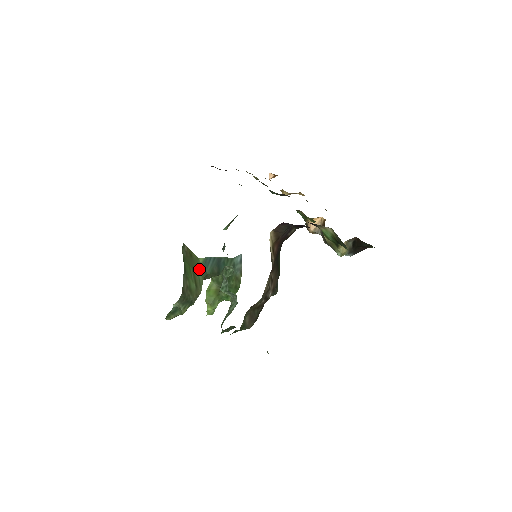
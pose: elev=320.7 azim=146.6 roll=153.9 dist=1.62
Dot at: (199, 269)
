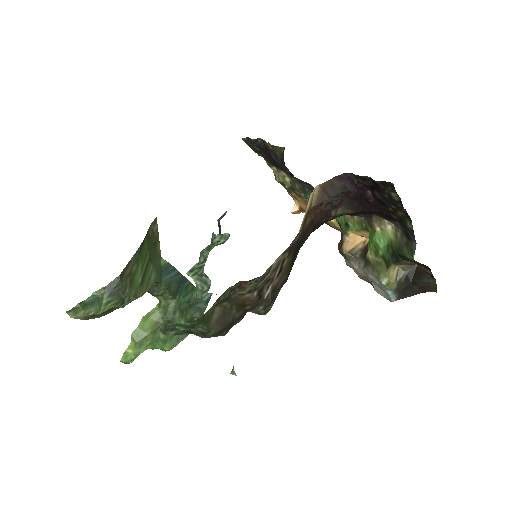
Dot at: (156, 267)
